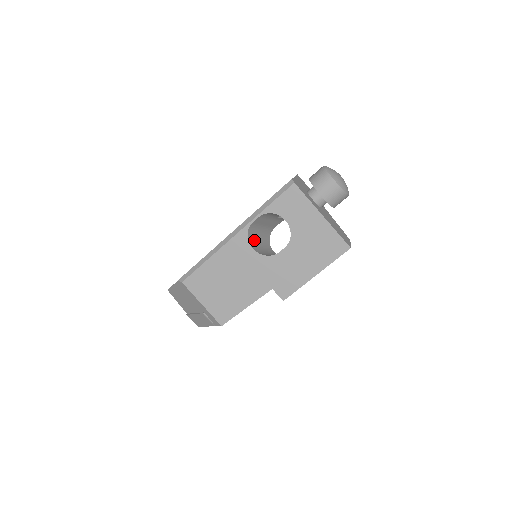
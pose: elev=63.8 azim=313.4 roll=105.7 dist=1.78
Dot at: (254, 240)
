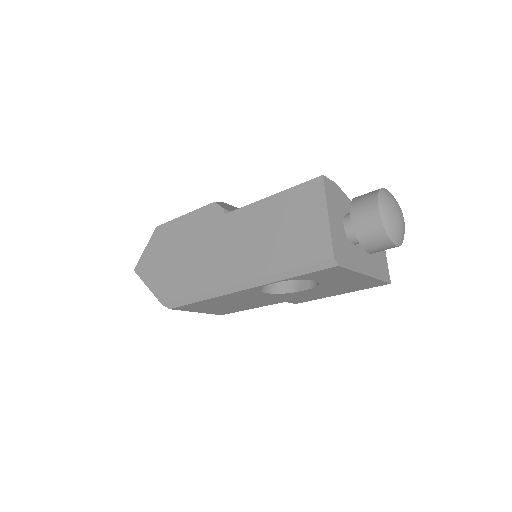
Dot at: occluded
